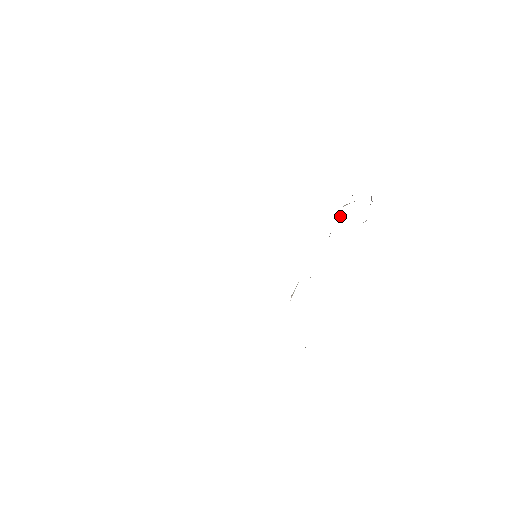
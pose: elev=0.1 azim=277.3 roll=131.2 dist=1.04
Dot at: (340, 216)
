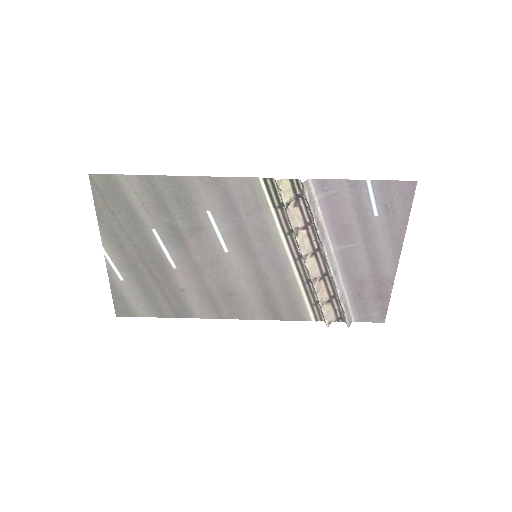
Dot at: (320, 302)
